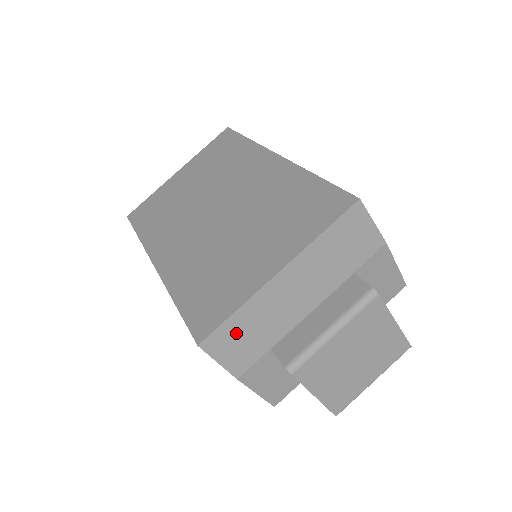
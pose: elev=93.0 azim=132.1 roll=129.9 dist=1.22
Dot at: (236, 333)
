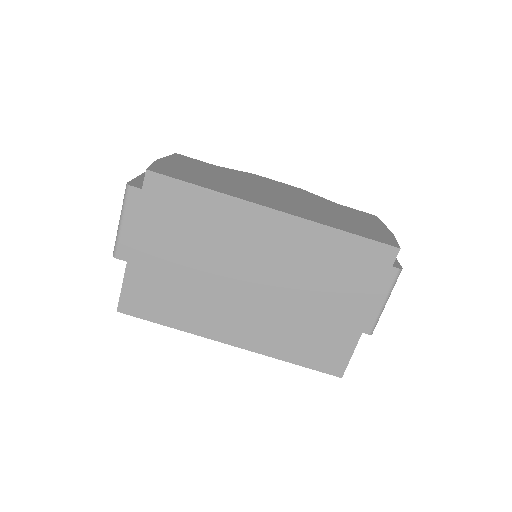
Dot at: occluded
